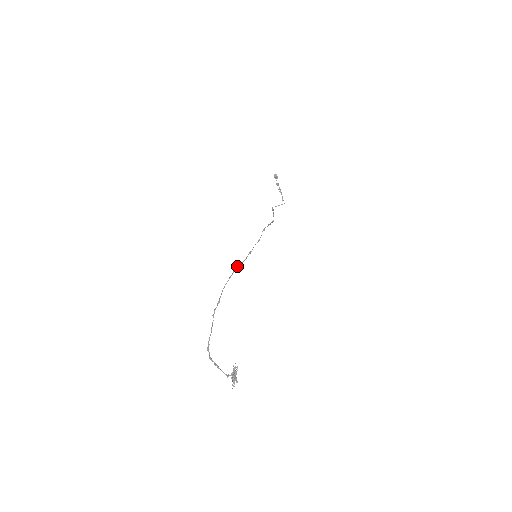
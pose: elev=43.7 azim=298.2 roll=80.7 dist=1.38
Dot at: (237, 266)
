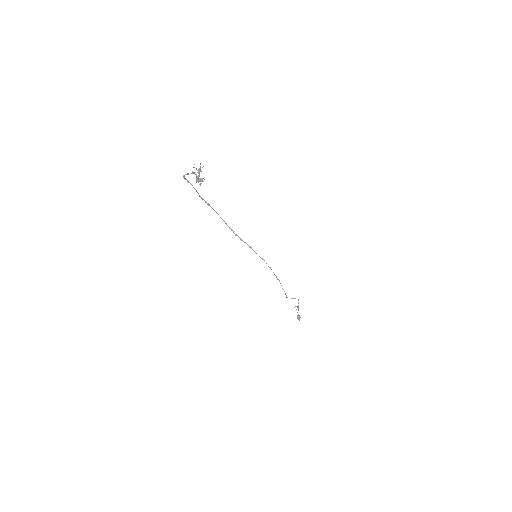
Dot at: (235, 234)
